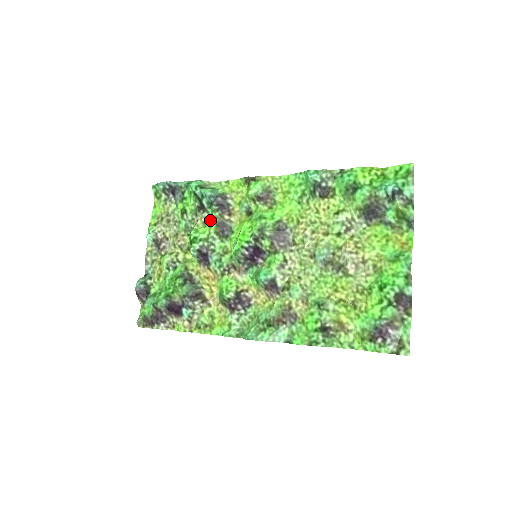
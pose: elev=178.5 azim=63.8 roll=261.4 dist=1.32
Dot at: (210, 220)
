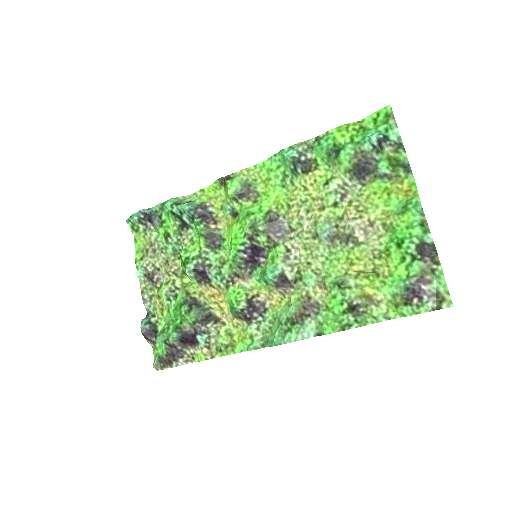
Dot at: (197, 235)
